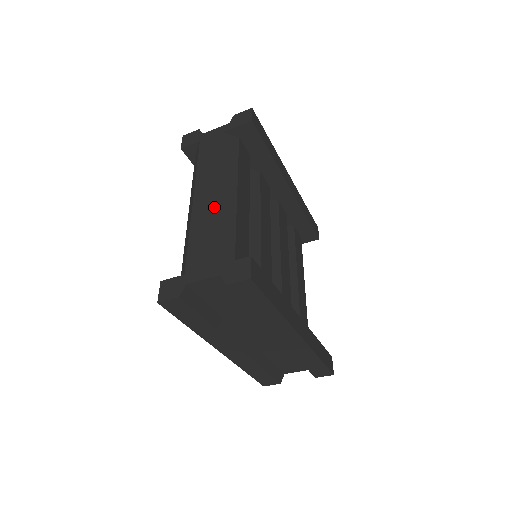
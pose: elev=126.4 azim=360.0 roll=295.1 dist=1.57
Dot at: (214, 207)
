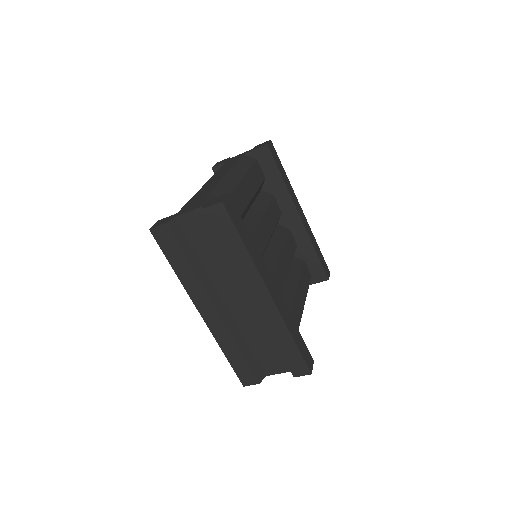
Dot at: (217, 182)
